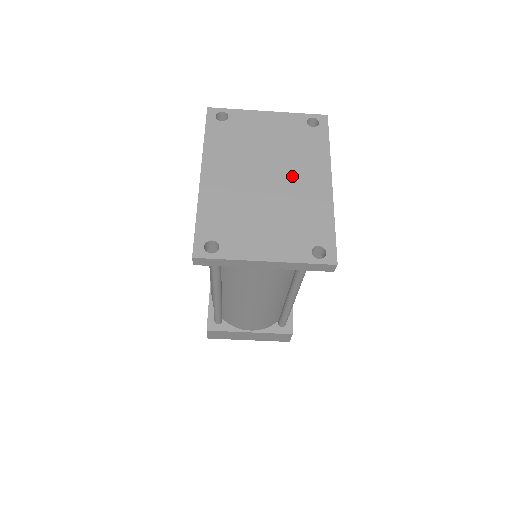
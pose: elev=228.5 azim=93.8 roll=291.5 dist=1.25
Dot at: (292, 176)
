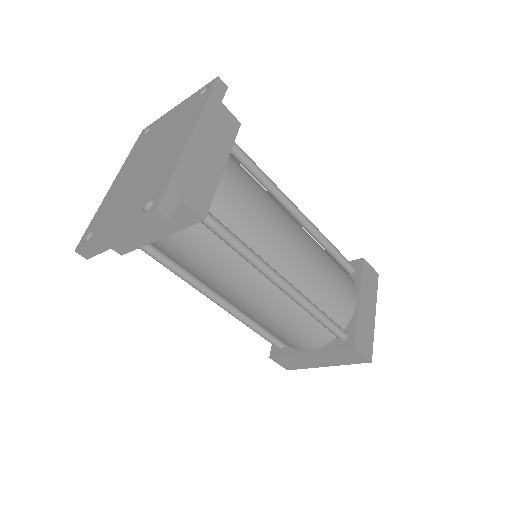
Dot at: (165, 148)
